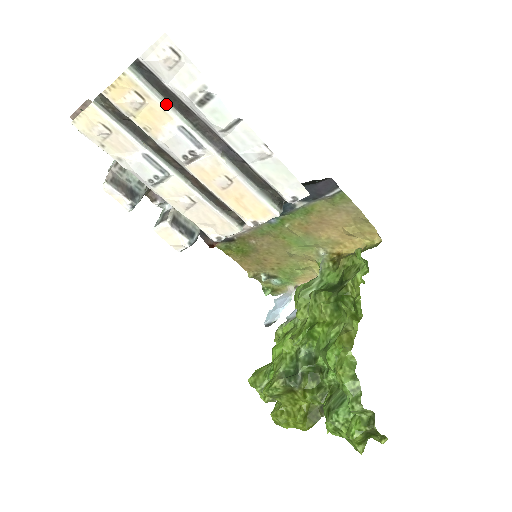
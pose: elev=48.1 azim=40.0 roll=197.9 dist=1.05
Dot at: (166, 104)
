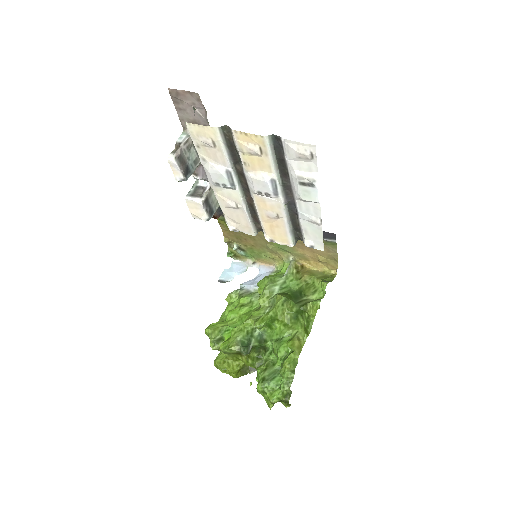
Dot at: (275, 164)
